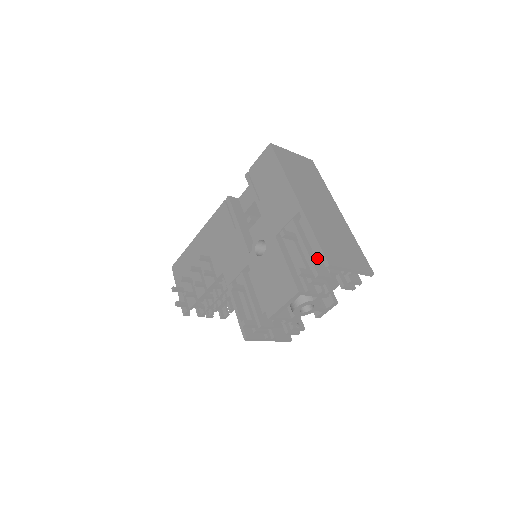
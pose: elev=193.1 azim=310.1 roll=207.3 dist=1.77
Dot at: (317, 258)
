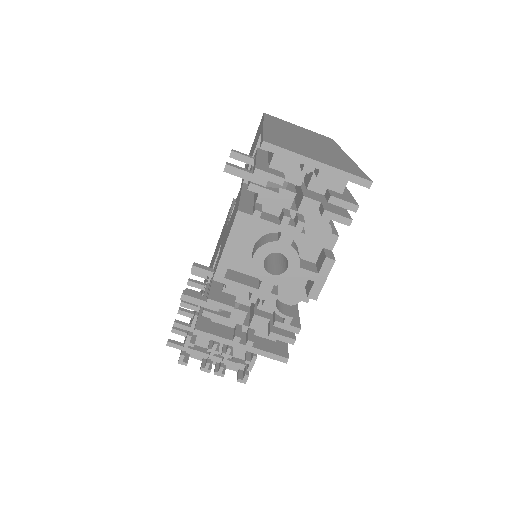
Dot at: (269, 163)
